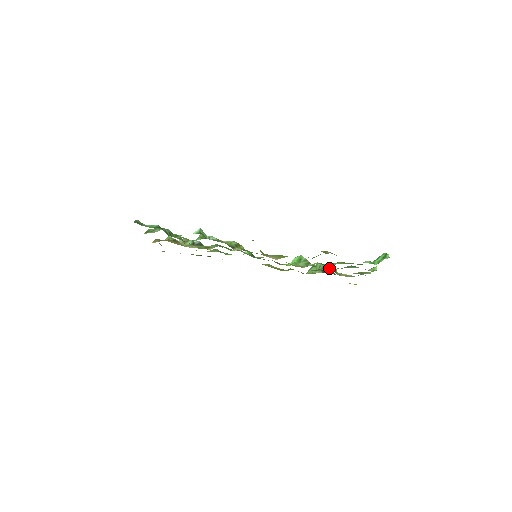
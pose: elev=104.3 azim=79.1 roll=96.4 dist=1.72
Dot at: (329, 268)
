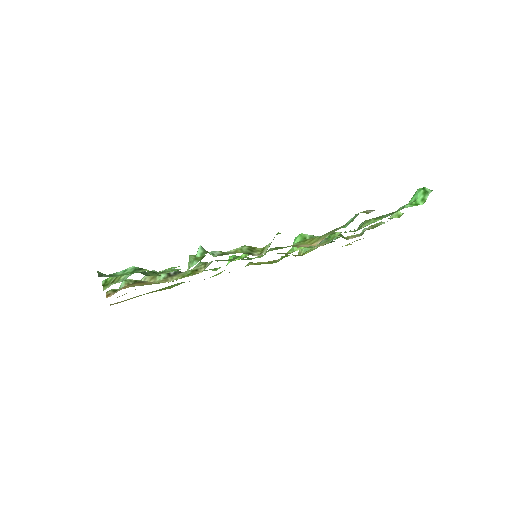
Dot at: occluded
